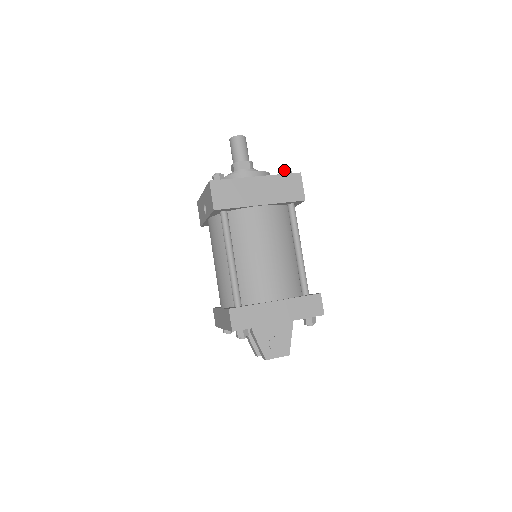
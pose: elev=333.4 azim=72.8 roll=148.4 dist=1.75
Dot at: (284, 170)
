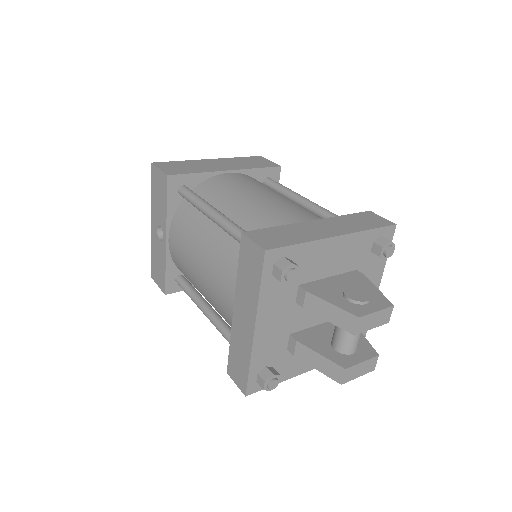
Dot at: occluded
